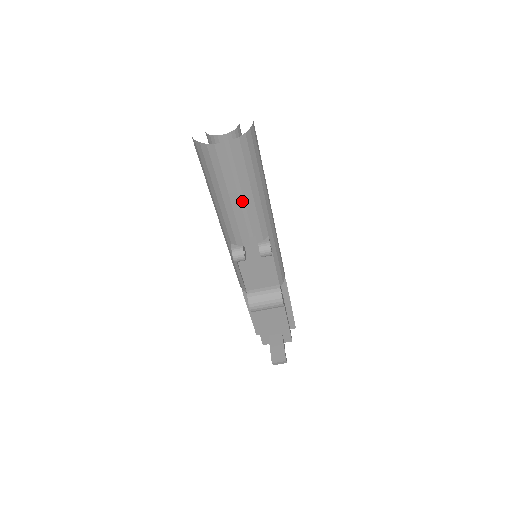
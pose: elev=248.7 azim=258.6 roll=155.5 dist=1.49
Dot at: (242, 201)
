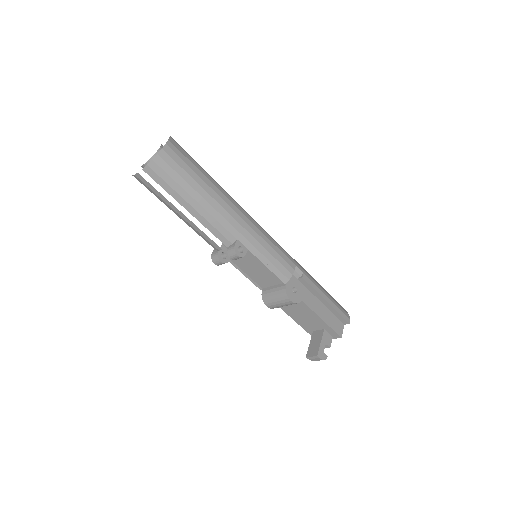
Dot at: occluded
